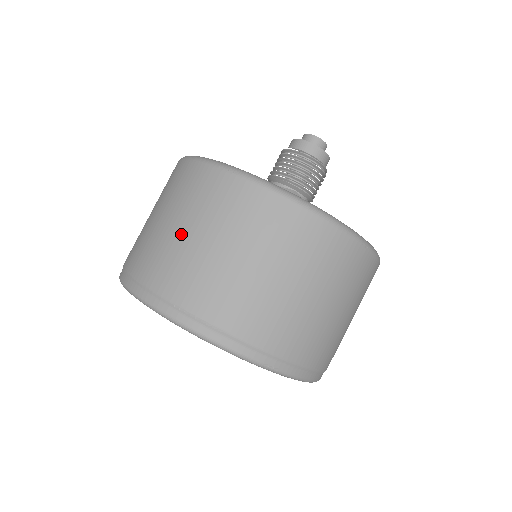
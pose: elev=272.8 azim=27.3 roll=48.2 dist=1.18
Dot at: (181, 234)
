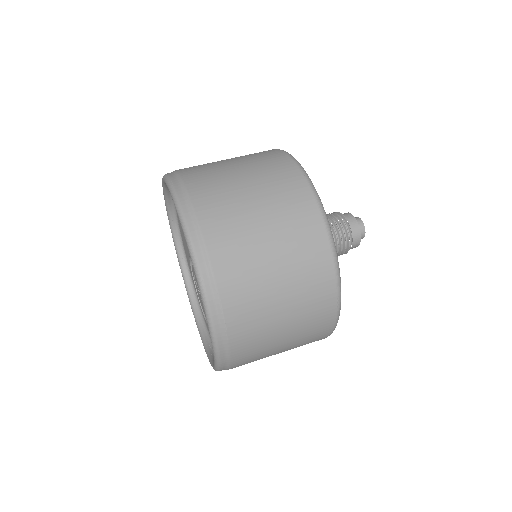
Dot at: occluded
